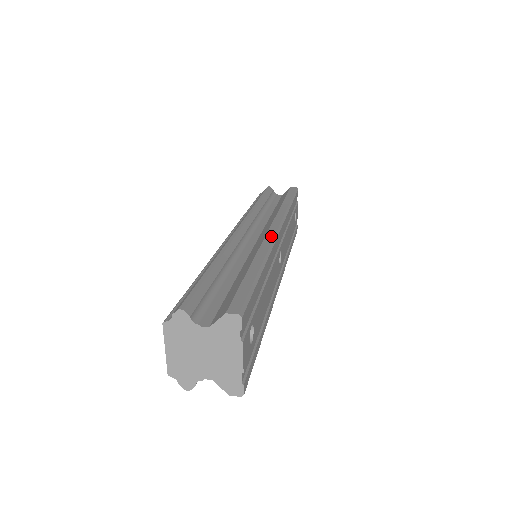
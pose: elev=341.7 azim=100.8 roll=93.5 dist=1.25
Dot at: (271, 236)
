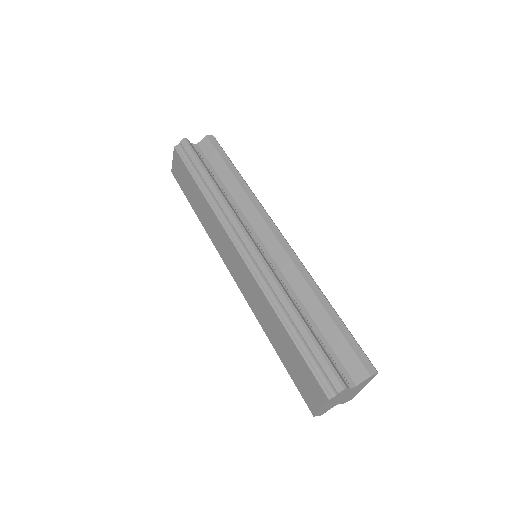
Dot at: (291, 252)
